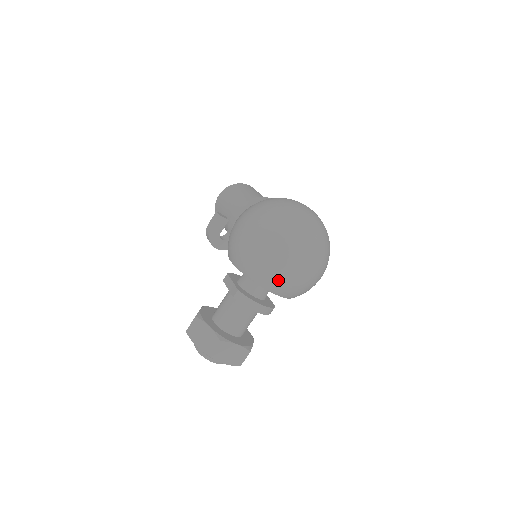
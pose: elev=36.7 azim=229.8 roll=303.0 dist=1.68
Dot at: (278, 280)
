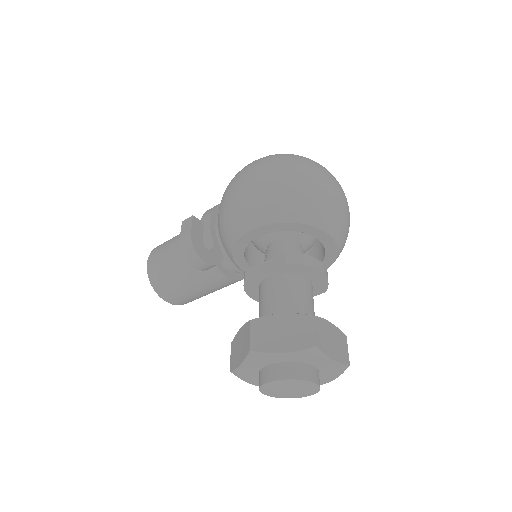
Dot at: (327, 205)
